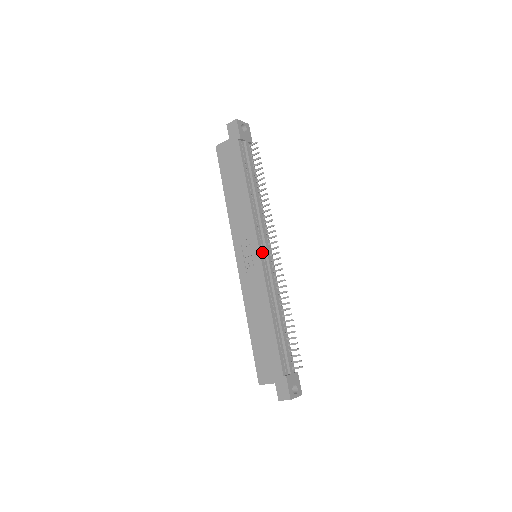
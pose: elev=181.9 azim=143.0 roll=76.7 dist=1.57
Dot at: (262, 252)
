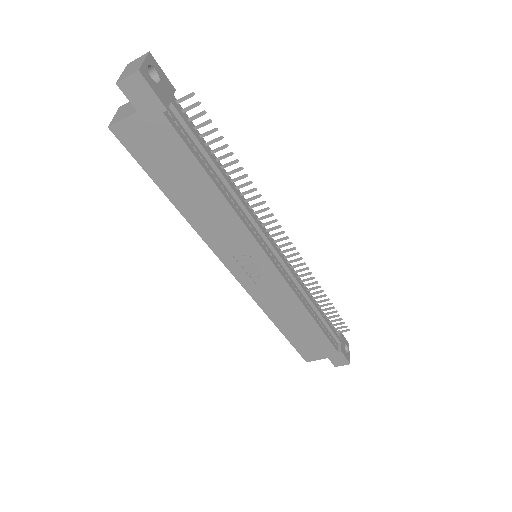
Dot at: (272, 258)
